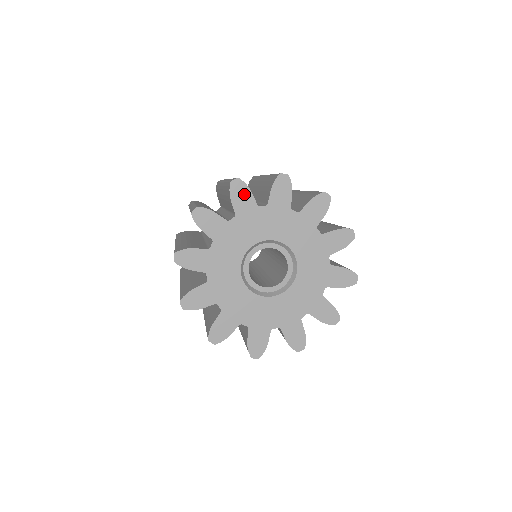
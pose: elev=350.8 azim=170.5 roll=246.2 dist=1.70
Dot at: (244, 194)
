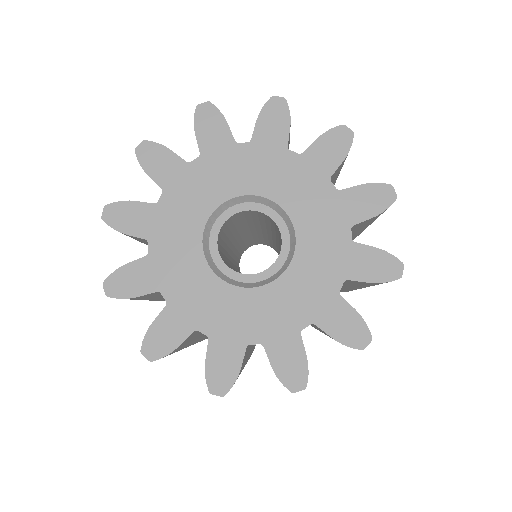
Dot at: (215, 124)
